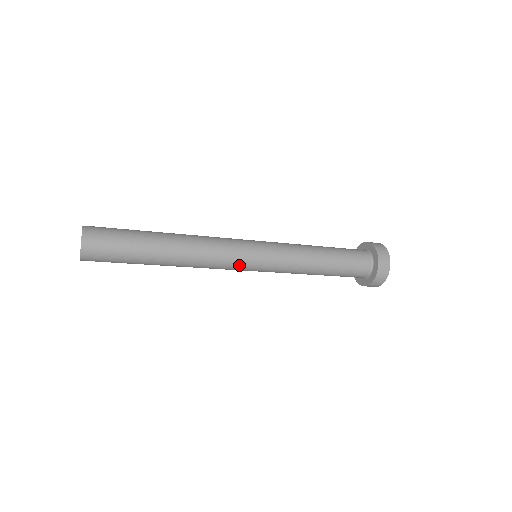
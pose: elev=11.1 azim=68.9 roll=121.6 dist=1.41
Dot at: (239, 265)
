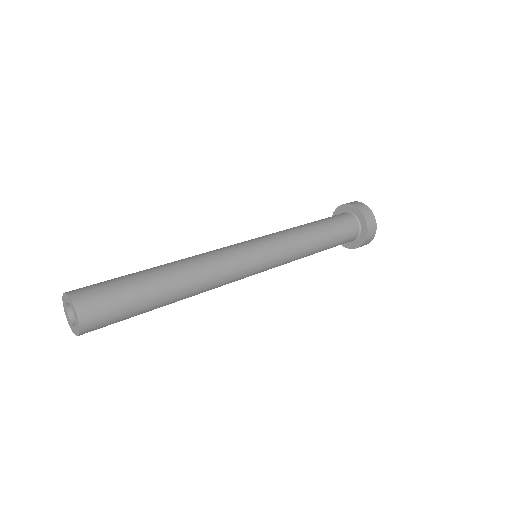
Dot at: (244, 277)
